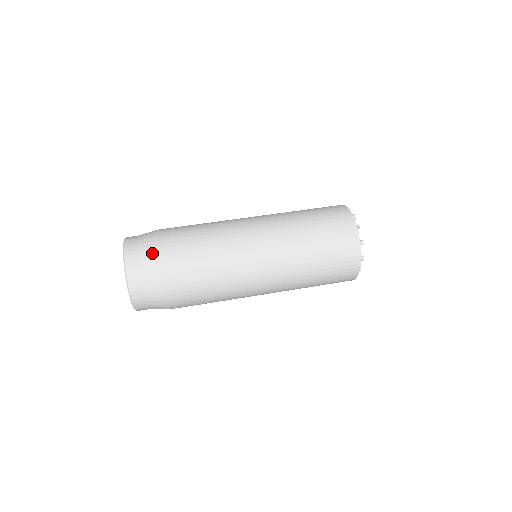
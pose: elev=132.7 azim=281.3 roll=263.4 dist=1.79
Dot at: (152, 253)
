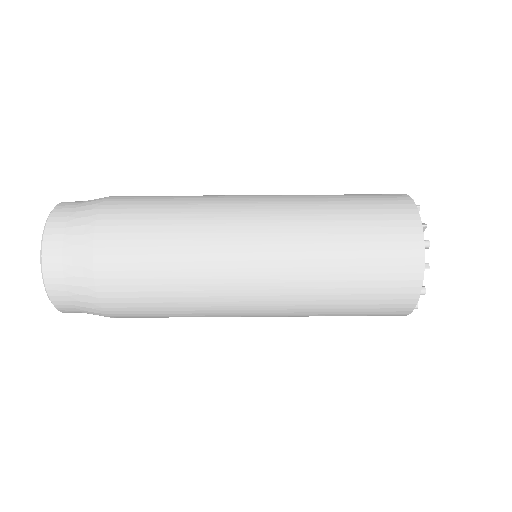
Dot at: (84, 268)
